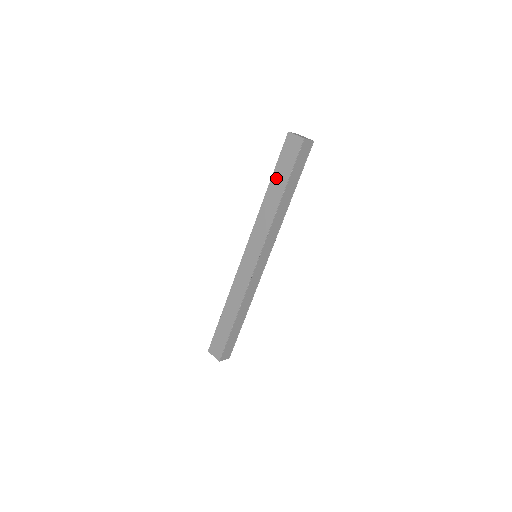
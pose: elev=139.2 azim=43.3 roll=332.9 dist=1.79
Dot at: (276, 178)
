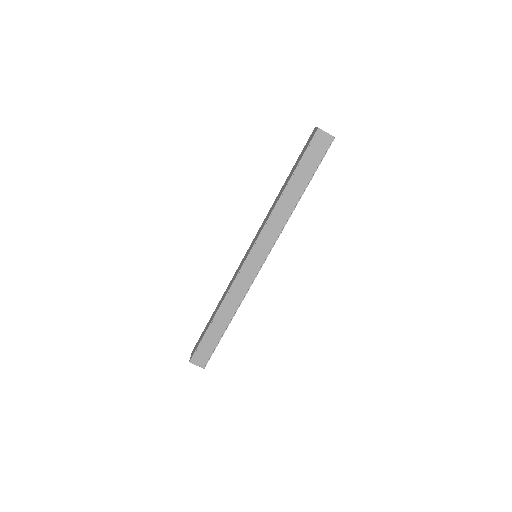
Dot at: (291, 172)
